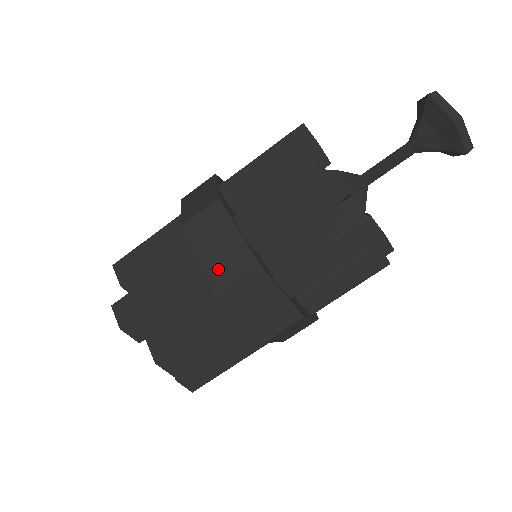
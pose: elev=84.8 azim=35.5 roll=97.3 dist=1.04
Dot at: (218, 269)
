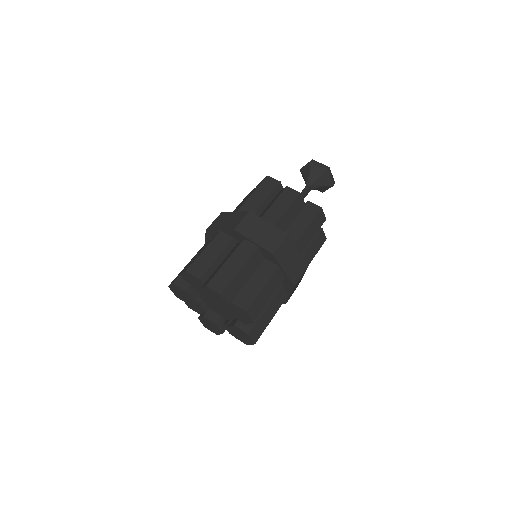
Dot at: (268, 243)
